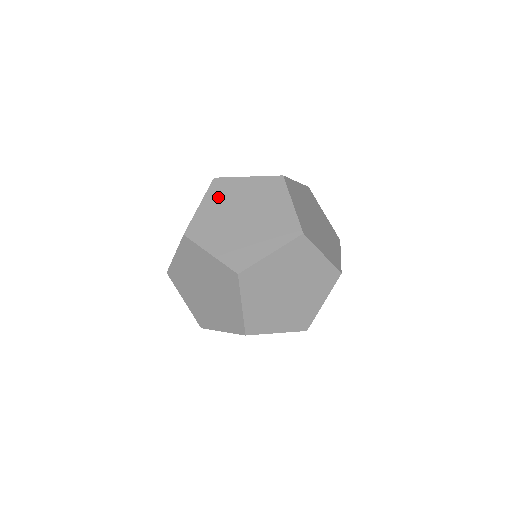
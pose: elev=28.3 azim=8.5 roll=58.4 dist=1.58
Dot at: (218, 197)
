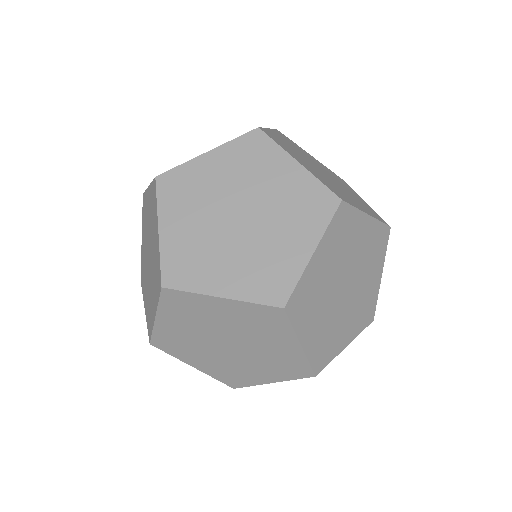
Dot at: (288, 141)
